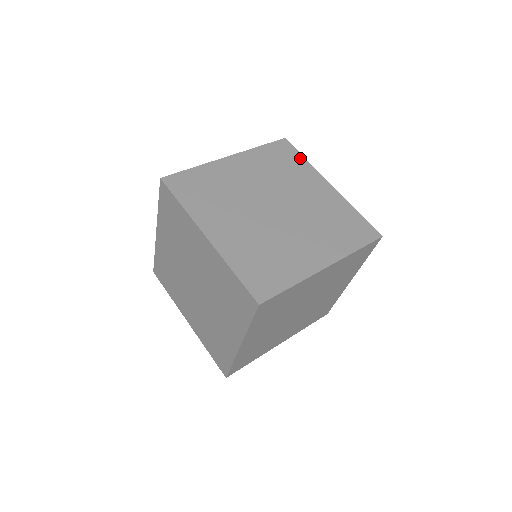
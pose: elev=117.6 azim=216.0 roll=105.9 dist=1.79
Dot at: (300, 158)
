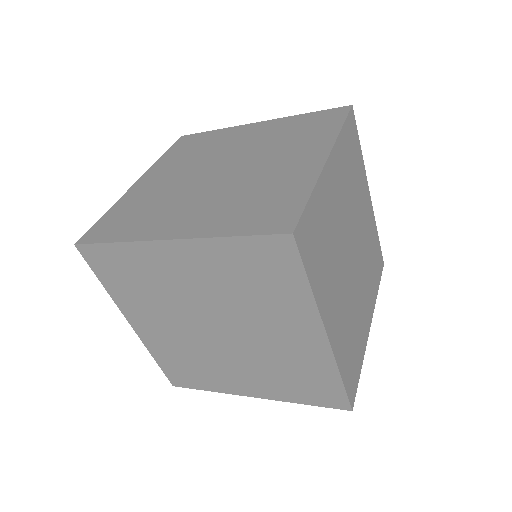
Dot at: (335, 126)
